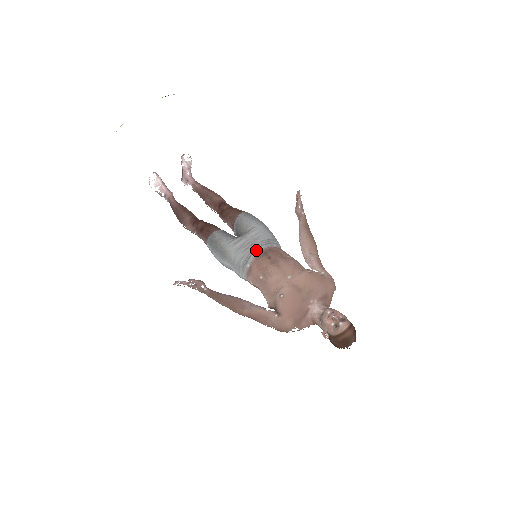
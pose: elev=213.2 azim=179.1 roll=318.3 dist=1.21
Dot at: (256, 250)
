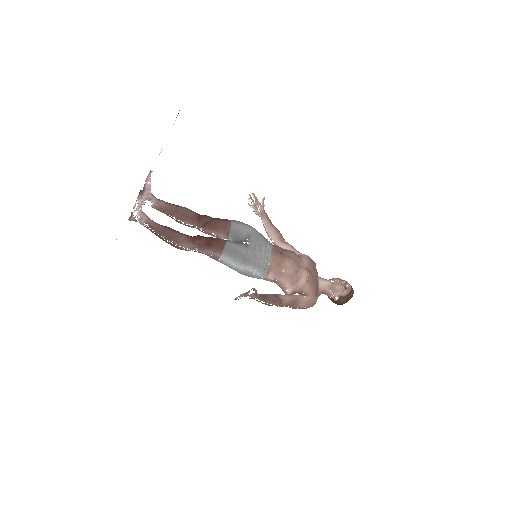
Dot at: (269, 250)
